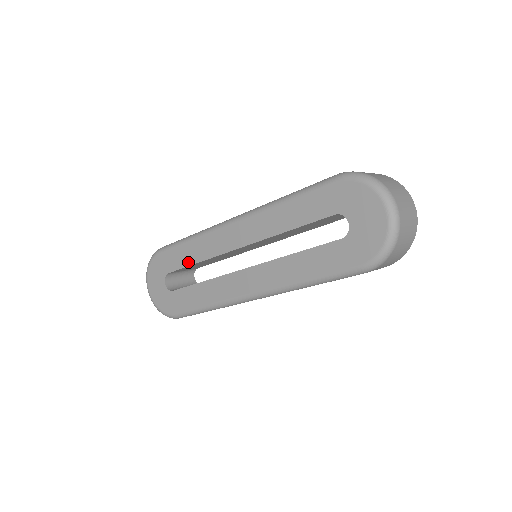
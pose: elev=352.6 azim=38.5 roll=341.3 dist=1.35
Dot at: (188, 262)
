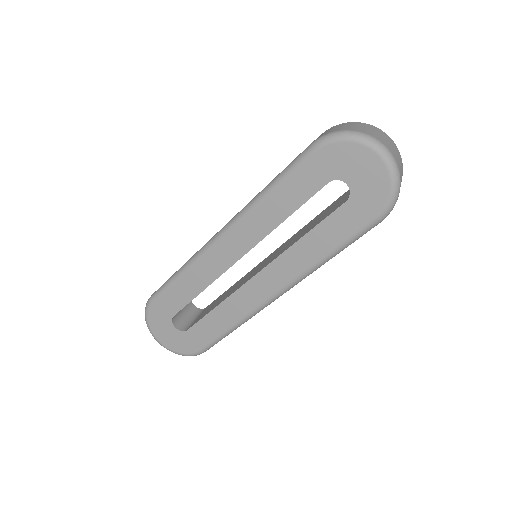
Dot at: (191, 296)
